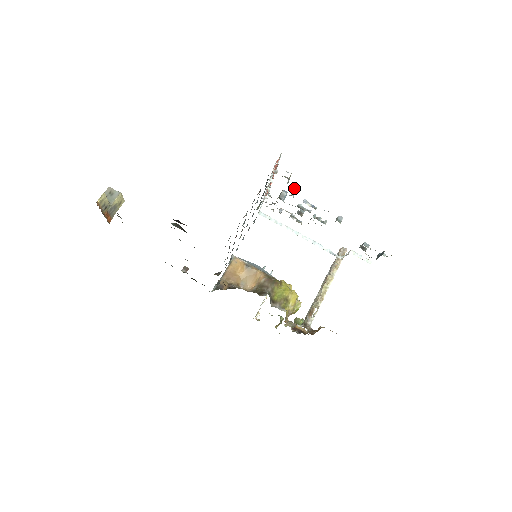
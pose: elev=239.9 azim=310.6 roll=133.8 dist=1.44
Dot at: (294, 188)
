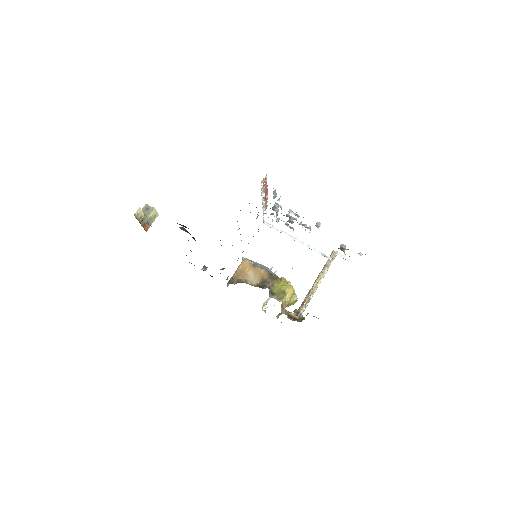
Dot at: (279, 200)
